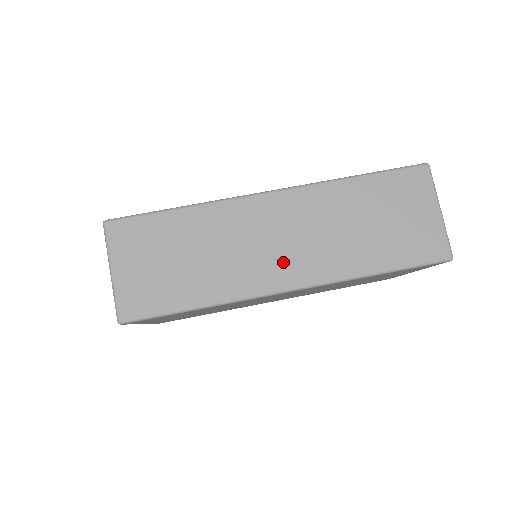
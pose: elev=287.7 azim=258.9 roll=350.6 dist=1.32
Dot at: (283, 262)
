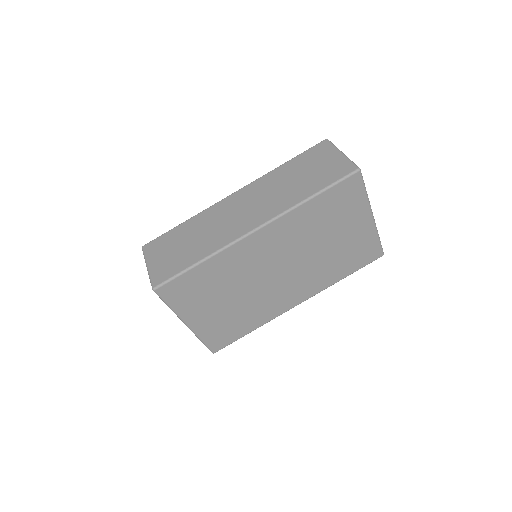
Dot at: (248, 218)
